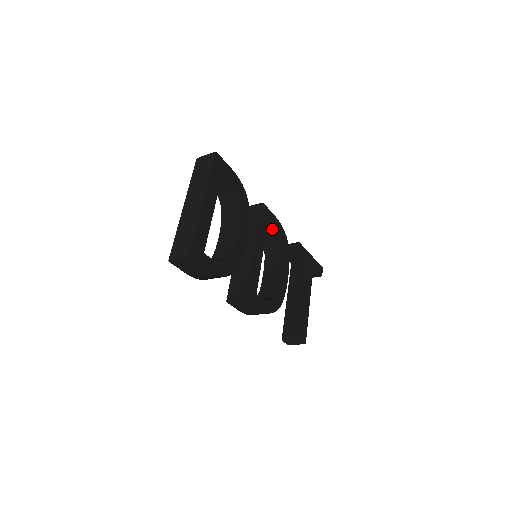
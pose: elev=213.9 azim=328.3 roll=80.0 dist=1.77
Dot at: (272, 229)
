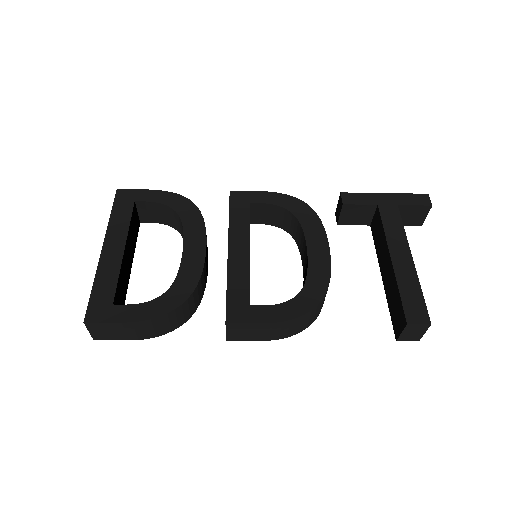
Dot at: (271, 209)
